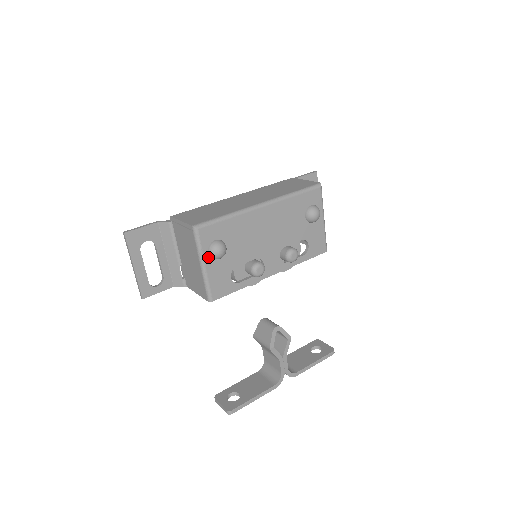
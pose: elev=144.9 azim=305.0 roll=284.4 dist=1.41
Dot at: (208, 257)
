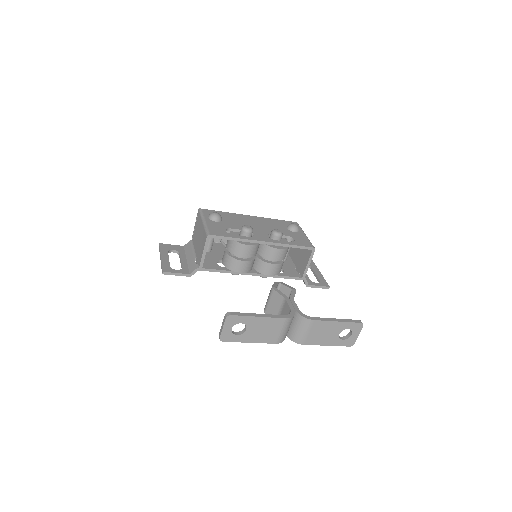
Dot at: (208, 219)
